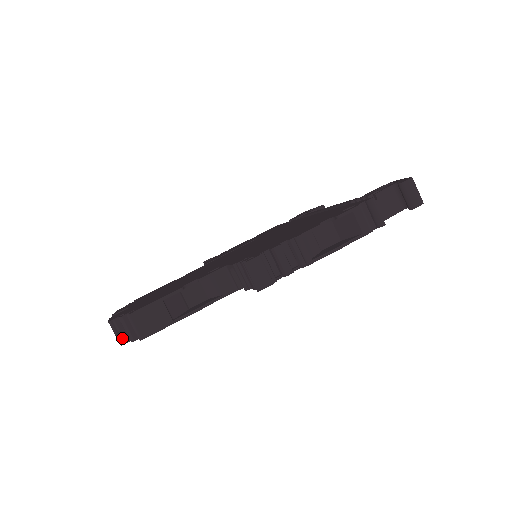
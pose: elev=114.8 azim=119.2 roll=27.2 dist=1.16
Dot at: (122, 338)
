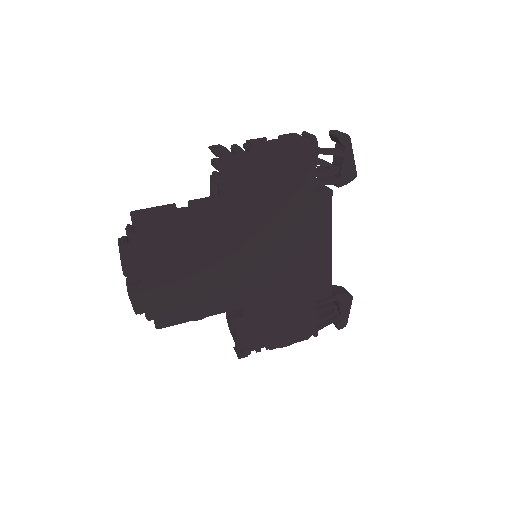
Dot at: (122, 244)
